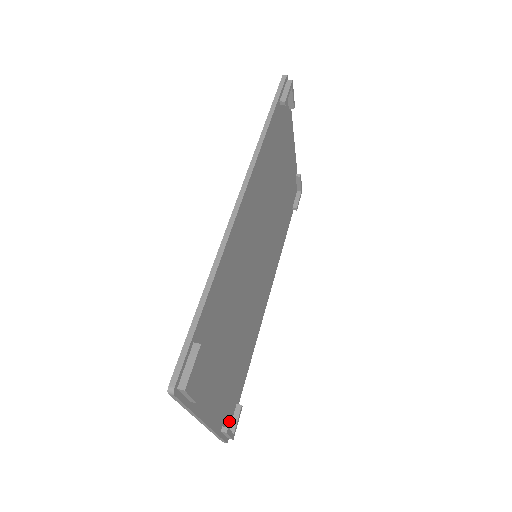
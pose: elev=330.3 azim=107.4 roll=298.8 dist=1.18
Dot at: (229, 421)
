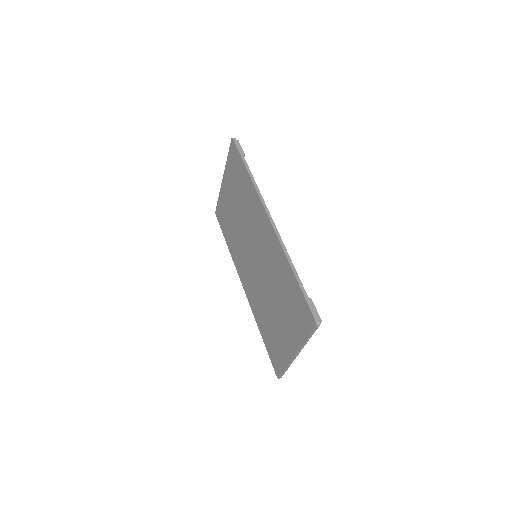
Dot at: occluded
